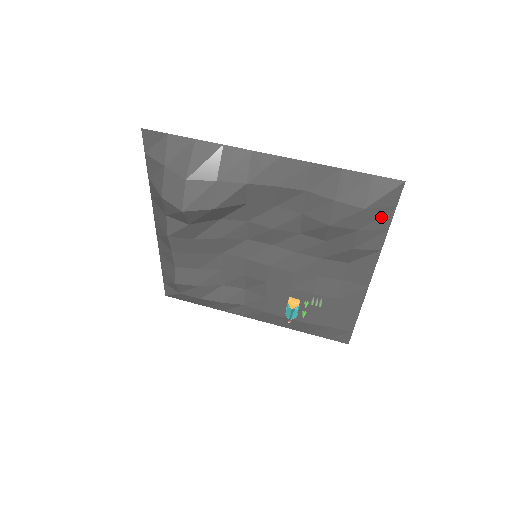
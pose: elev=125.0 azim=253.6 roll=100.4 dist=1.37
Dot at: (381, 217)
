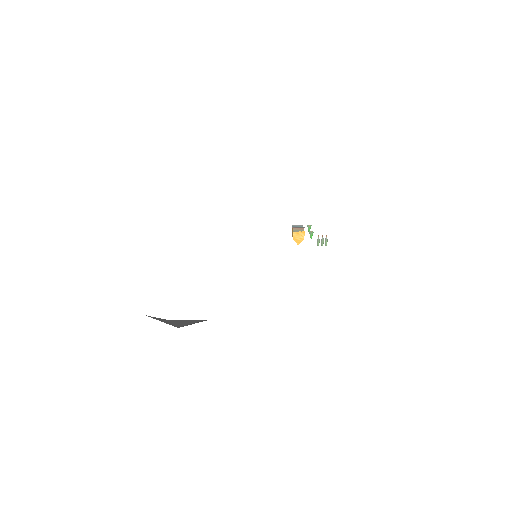
Dot at: occluded
